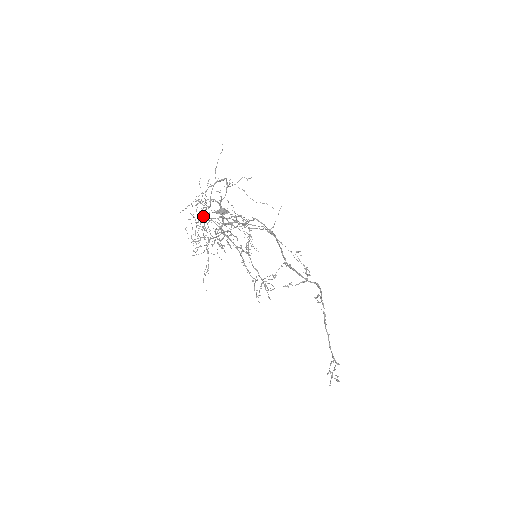
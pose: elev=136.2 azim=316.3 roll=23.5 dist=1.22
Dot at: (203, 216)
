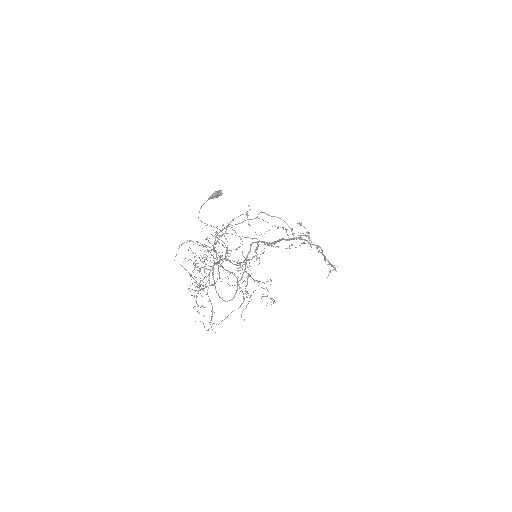
Dot at: (197, 242)
